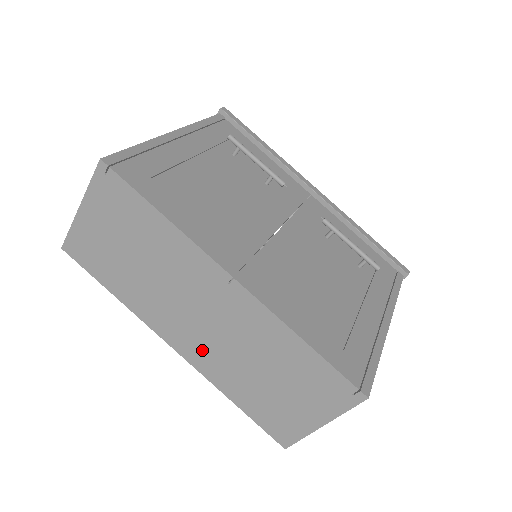
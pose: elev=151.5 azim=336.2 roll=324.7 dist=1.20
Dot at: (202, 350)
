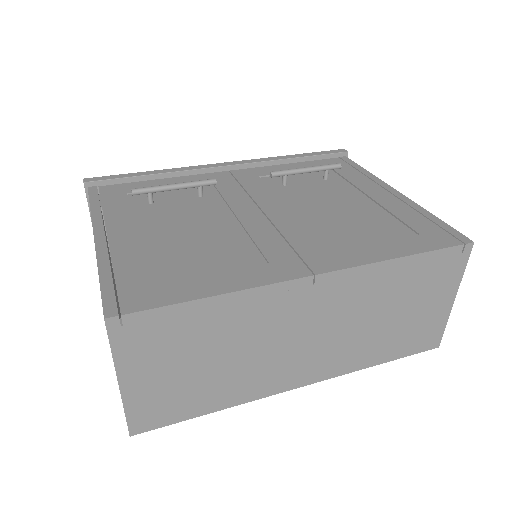
Dot at: (328, 359)
